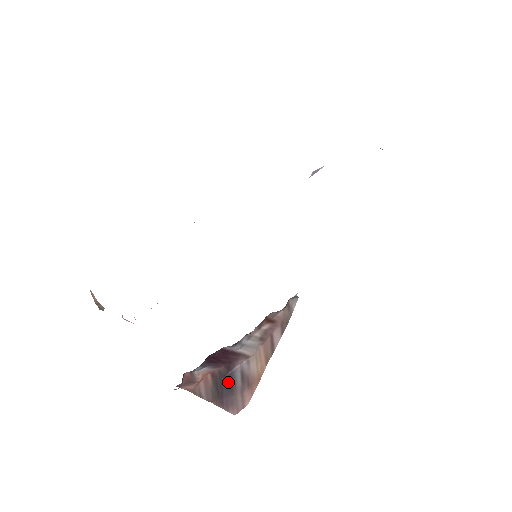
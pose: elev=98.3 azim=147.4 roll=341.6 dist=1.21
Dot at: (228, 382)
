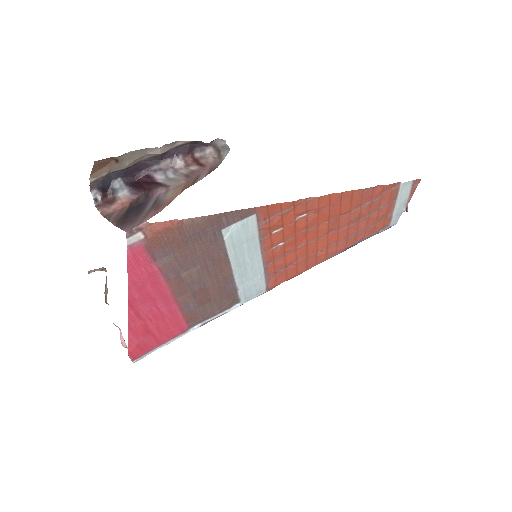
Dot at: (140, 208)
